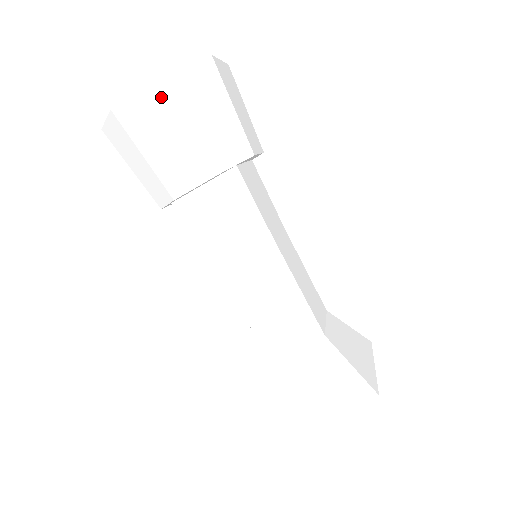
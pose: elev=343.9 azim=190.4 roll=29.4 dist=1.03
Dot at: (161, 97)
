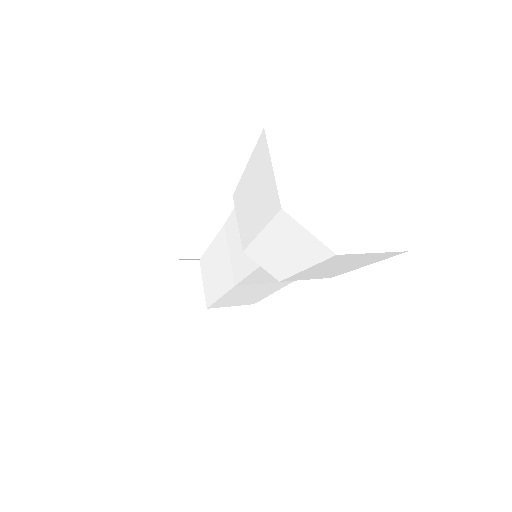
Dot at: (378, 257)
